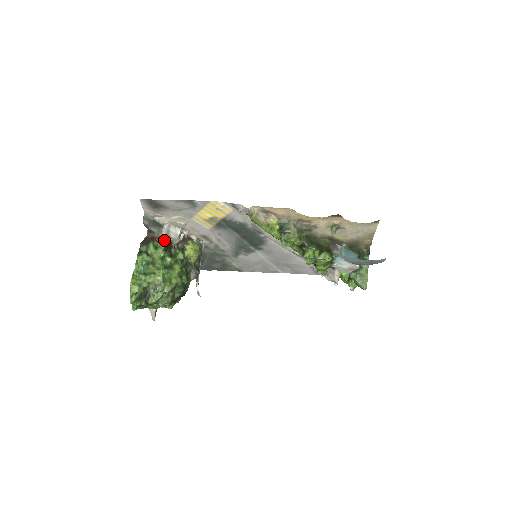
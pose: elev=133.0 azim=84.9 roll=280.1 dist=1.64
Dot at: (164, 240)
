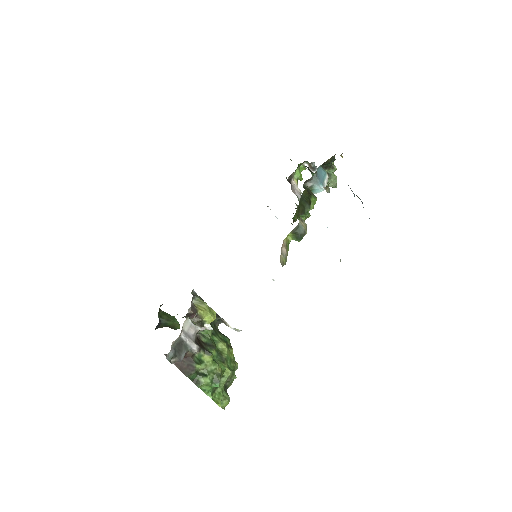
Dot at: (198, 348)
